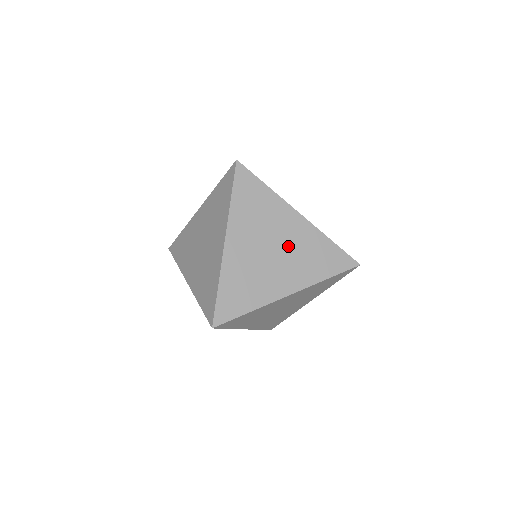
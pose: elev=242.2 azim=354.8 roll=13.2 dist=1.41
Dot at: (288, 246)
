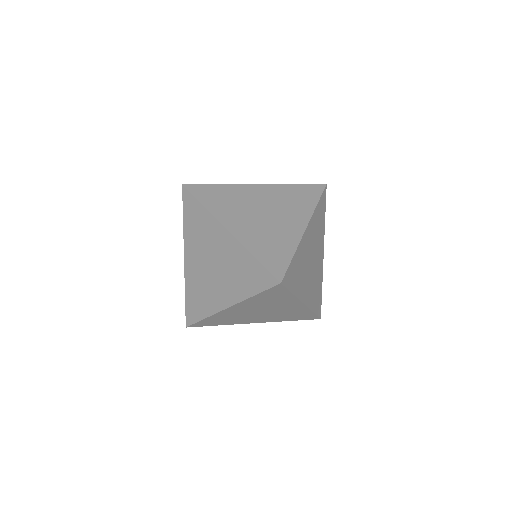
Dot at: (315, 268)
